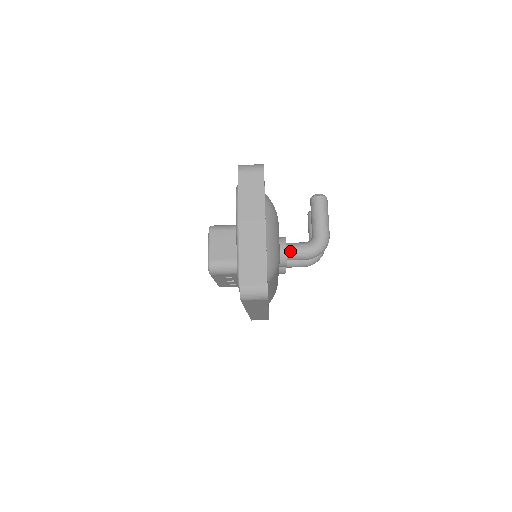
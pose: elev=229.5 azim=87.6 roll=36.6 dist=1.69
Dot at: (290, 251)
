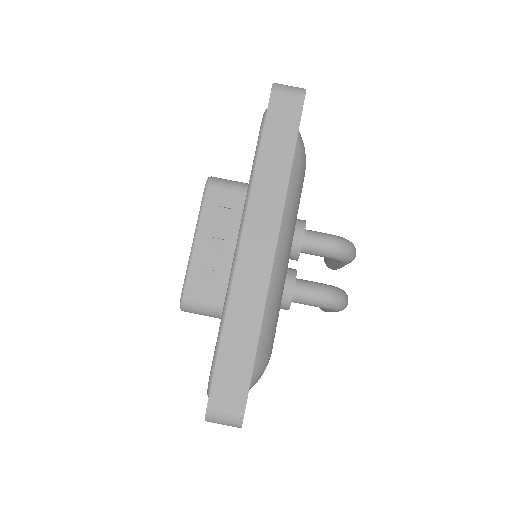
Dot at: (308, 230)
